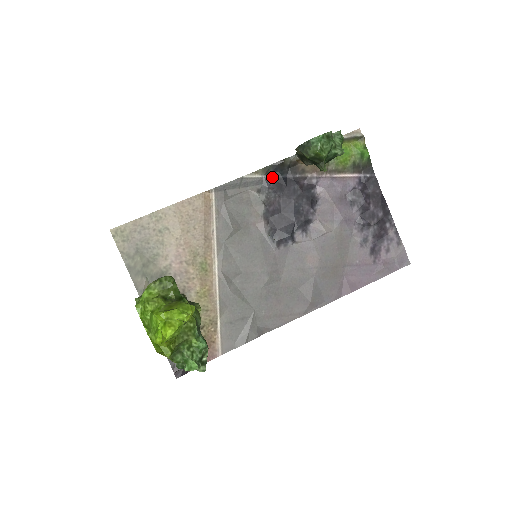
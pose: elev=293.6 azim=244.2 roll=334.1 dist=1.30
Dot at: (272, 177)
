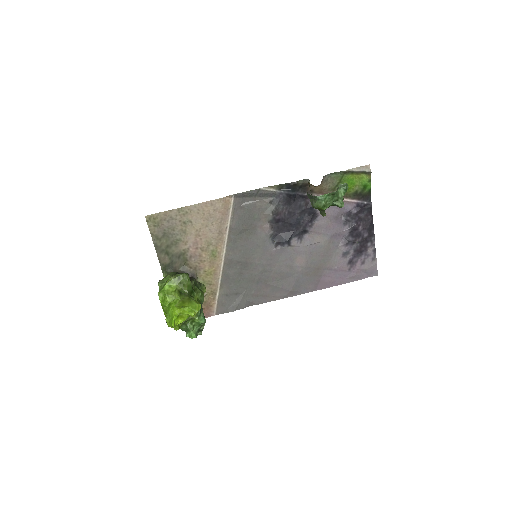
Dot at: (284, 192)
